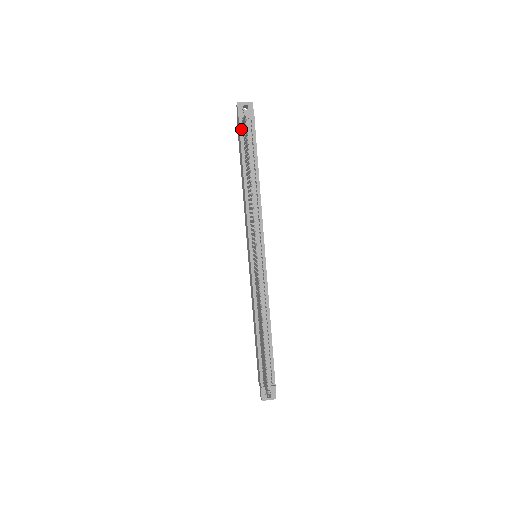
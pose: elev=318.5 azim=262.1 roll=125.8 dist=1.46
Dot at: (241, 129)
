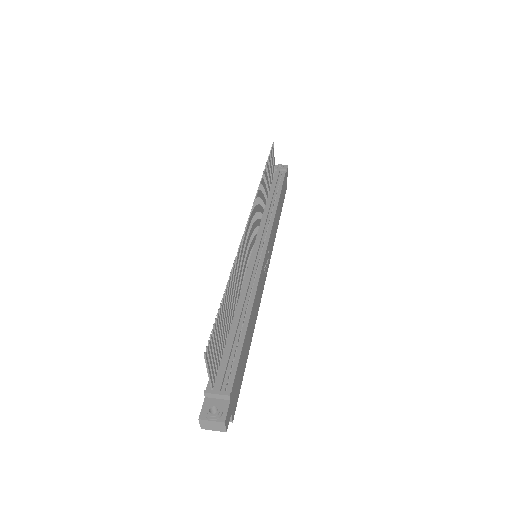
Dot at: occluded
